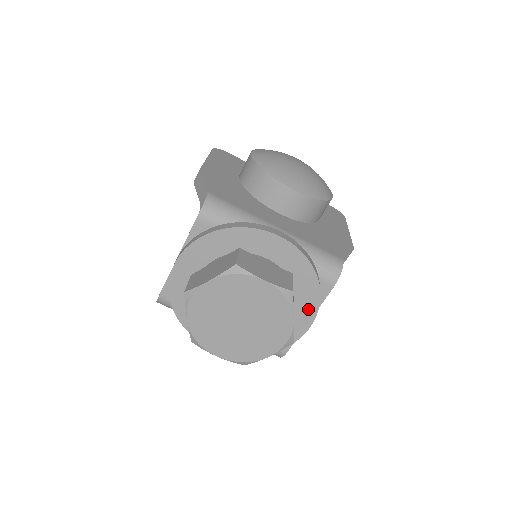
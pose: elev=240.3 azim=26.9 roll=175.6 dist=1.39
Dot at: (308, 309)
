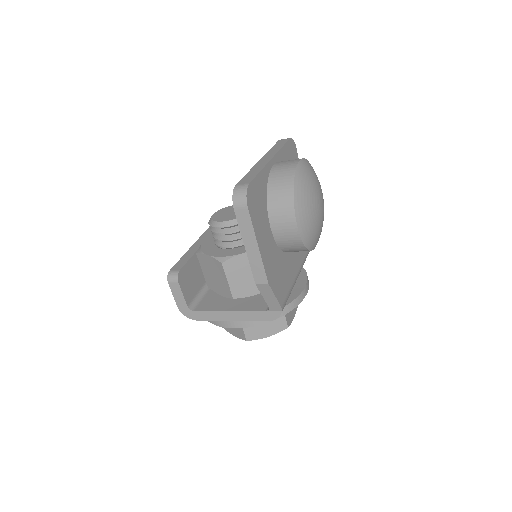
Dot at: occluded
